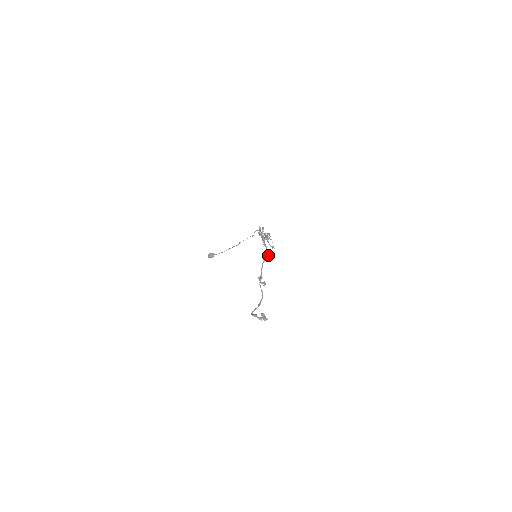
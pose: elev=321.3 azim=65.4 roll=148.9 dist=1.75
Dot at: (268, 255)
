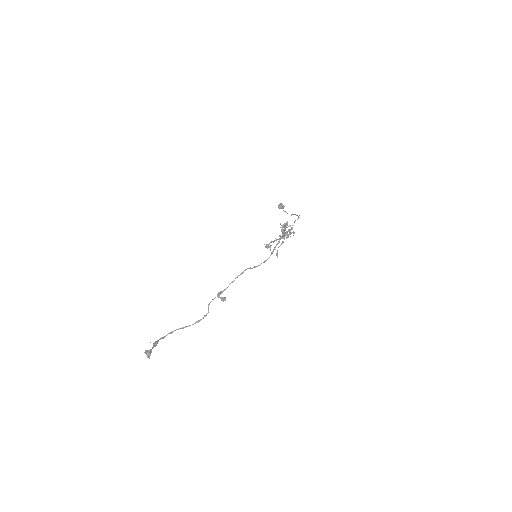
Dot at: (256, 266)
